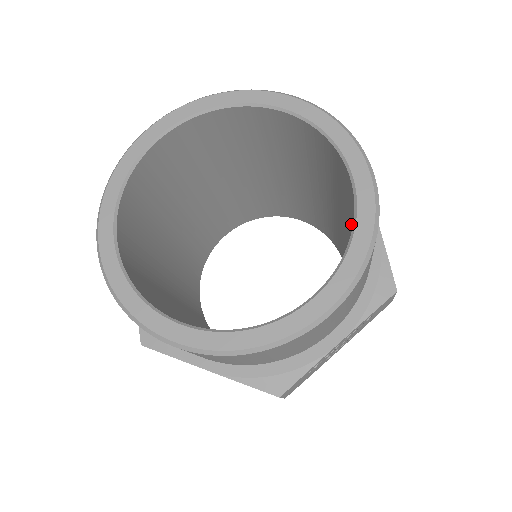
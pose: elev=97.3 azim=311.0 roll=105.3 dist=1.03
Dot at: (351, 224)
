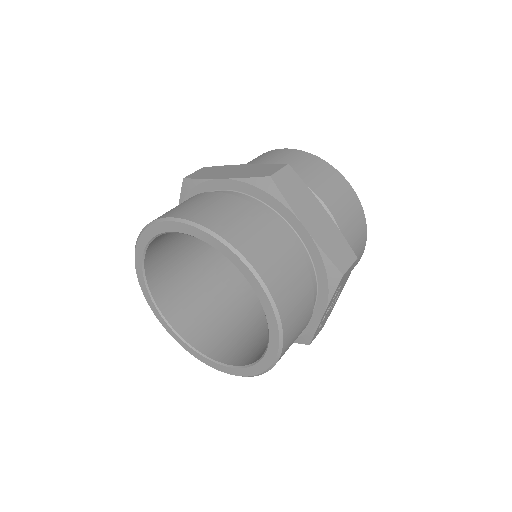
Dot at: occluded
